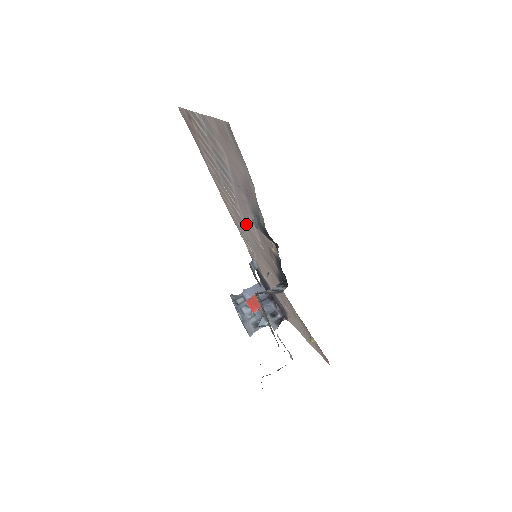
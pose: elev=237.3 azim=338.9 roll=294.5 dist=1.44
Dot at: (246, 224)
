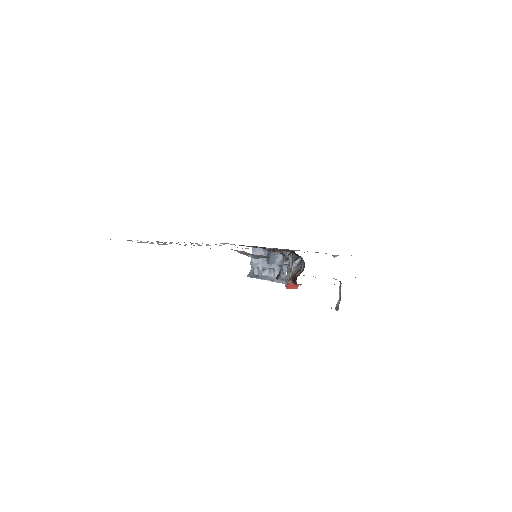
Dot at: occluded
